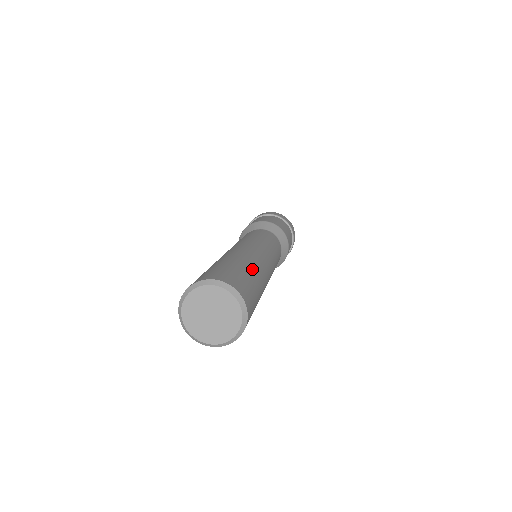
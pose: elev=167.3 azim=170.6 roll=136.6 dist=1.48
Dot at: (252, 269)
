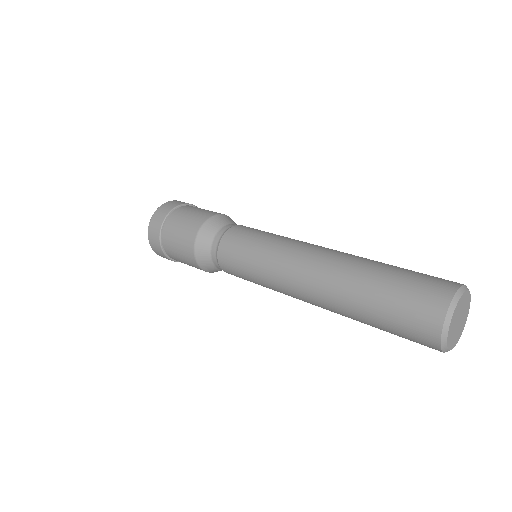
Dot at: occluded
